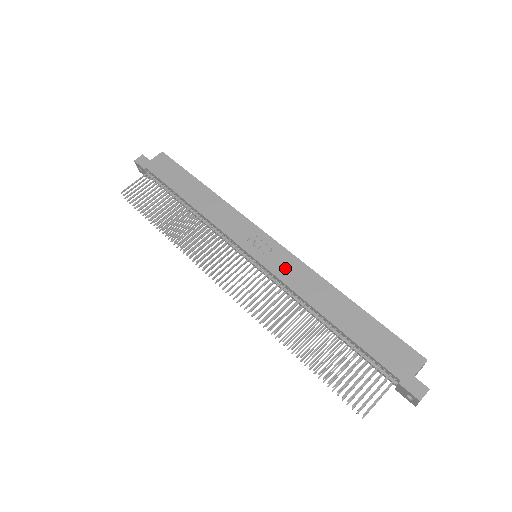
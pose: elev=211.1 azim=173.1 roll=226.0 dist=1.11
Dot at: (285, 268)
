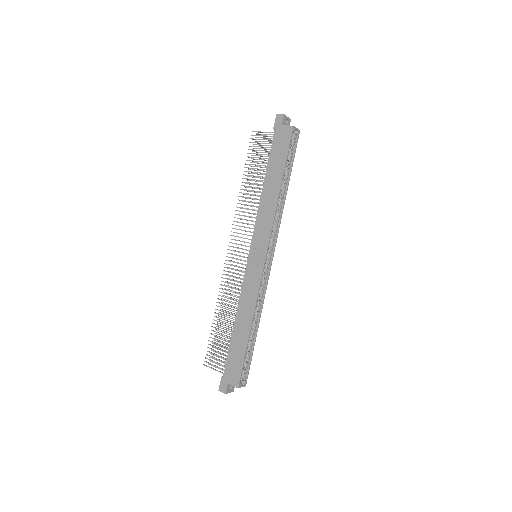
Dot at: (250, 282)
